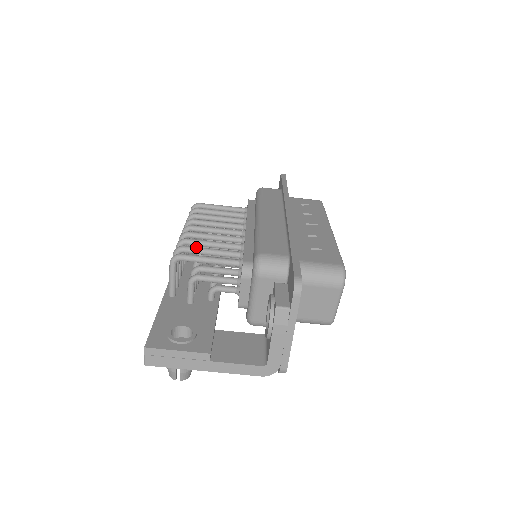
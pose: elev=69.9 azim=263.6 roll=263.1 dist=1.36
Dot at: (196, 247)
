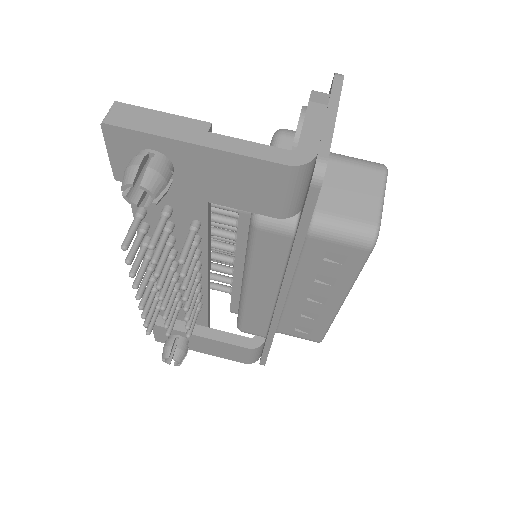
Dot at: occluded
